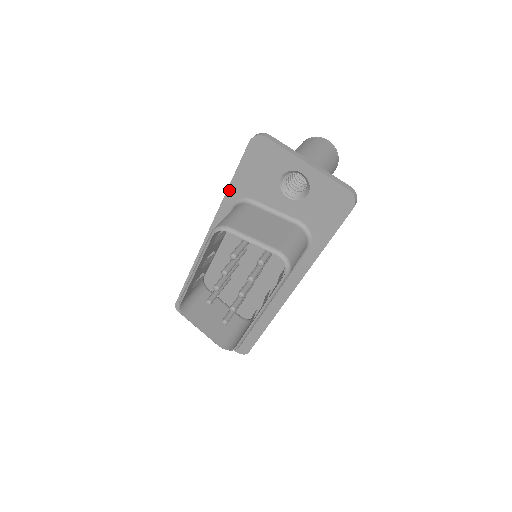
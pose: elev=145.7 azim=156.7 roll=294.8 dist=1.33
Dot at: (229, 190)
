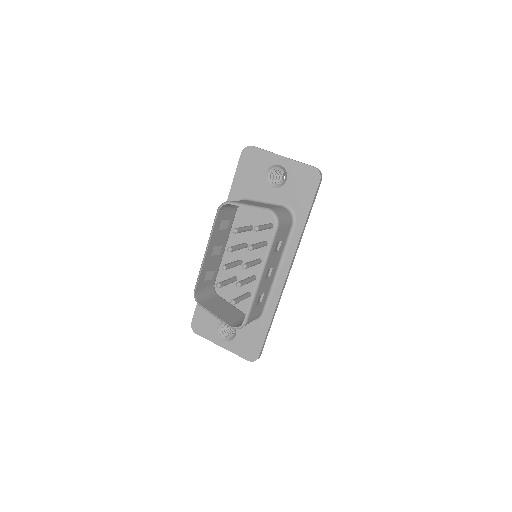
Dot at: (230, 195)
